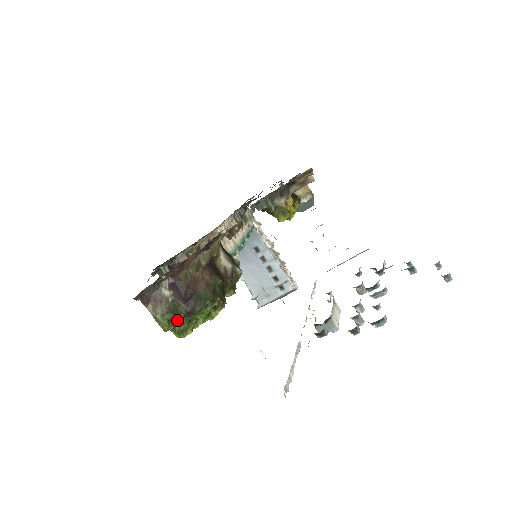
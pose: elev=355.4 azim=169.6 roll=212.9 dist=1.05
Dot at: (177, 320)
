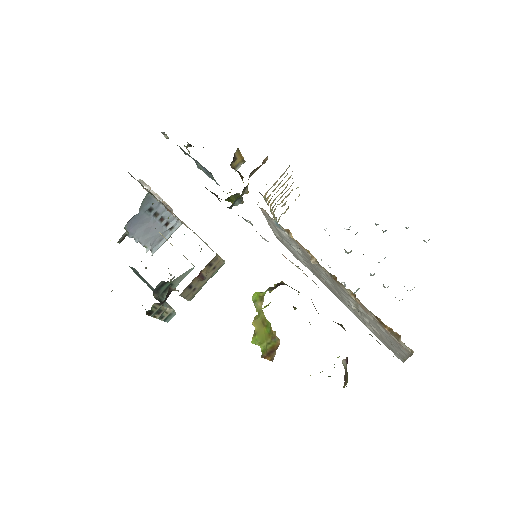
Dot at: occluded
